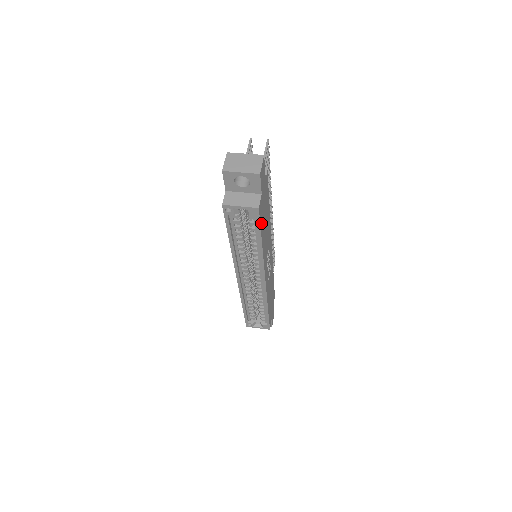
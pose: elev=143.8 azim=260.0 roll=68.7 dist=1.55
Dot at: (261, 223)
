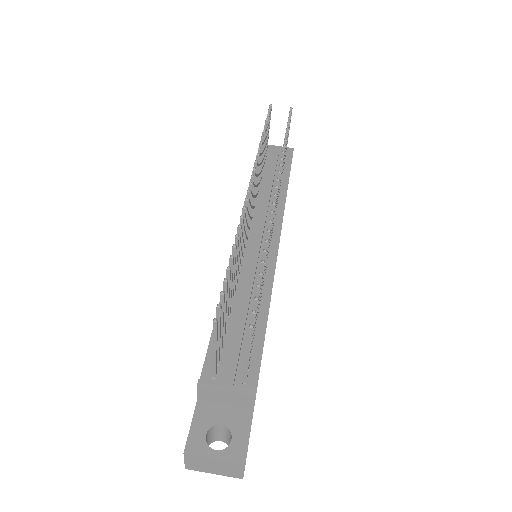
Dot at: occluded
